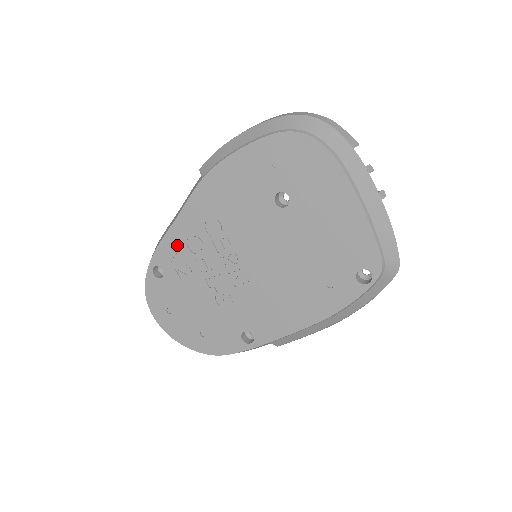
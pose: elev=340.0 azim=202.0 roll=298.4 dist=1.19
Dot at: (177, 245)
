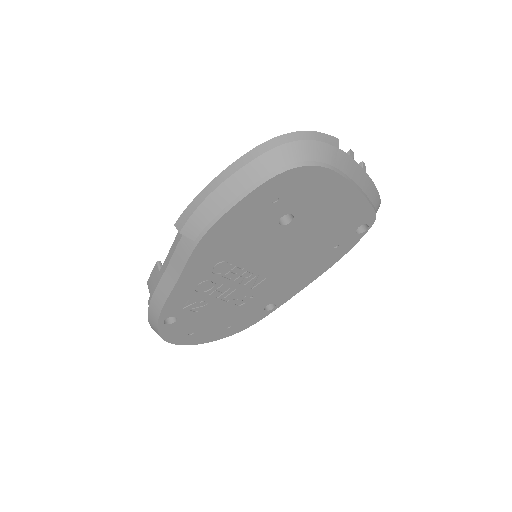
Dot at: (185, 296)
